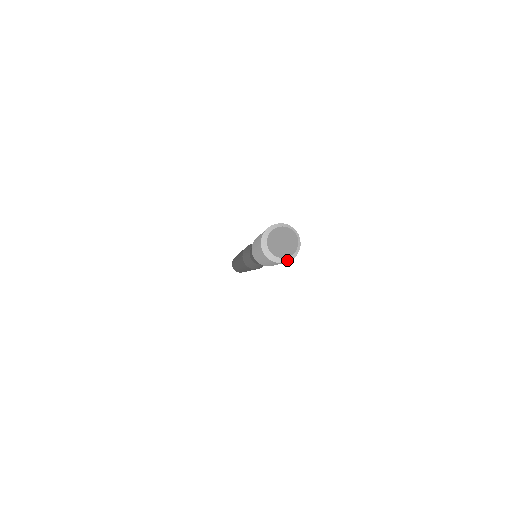
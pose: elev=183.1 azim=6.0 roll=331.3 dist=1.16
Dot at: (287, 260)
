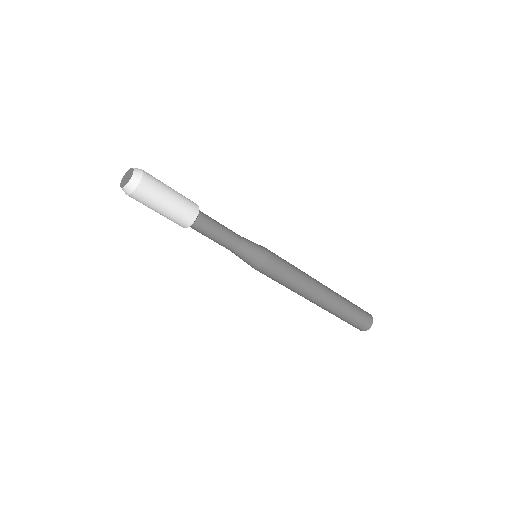
Dot at: (138, 178)
